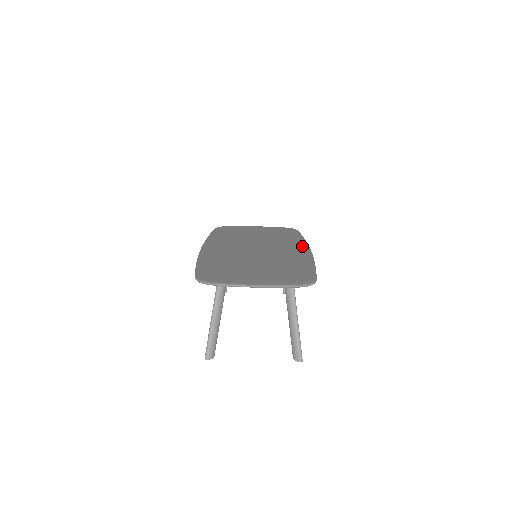
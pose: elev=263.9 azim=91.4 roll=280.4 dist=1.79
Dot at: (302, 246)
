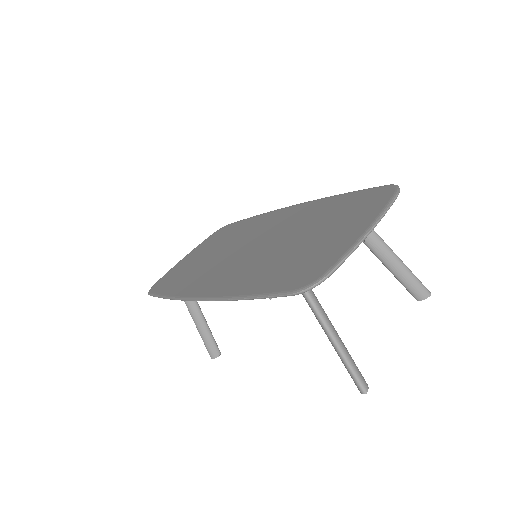
Dot at: (278, 212)
